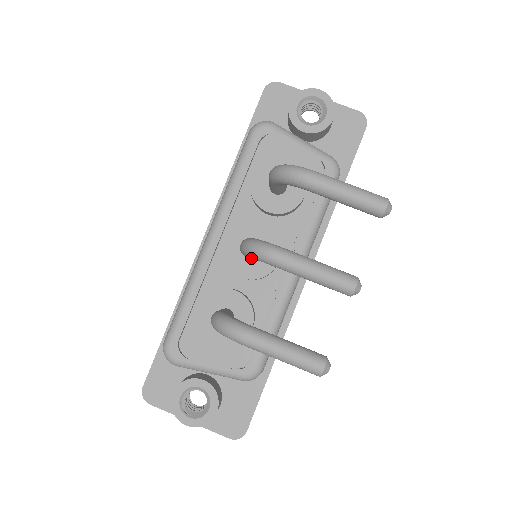
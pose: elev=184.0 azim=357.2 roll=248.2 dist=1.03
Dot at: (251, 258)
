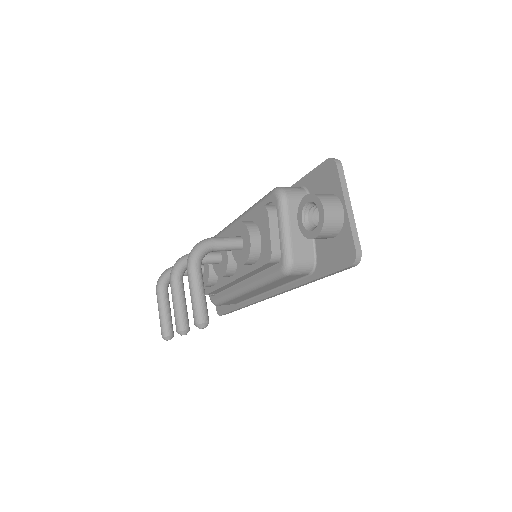
Dot at: occluded
